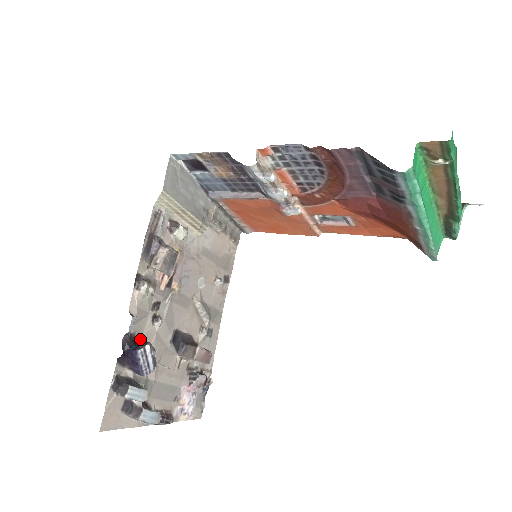
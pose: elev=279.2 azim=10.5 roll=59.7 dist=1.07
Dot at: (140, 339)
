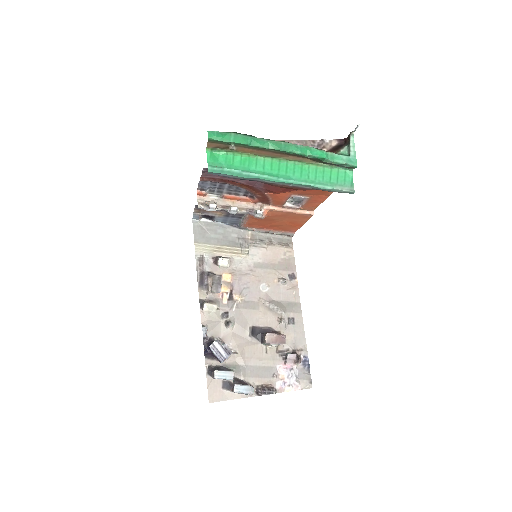
Dot at: occluded
